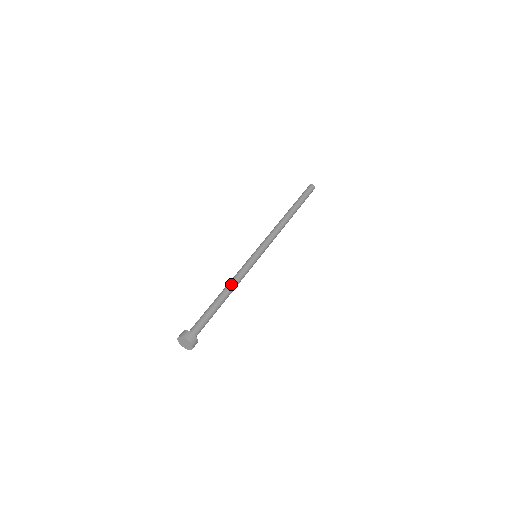
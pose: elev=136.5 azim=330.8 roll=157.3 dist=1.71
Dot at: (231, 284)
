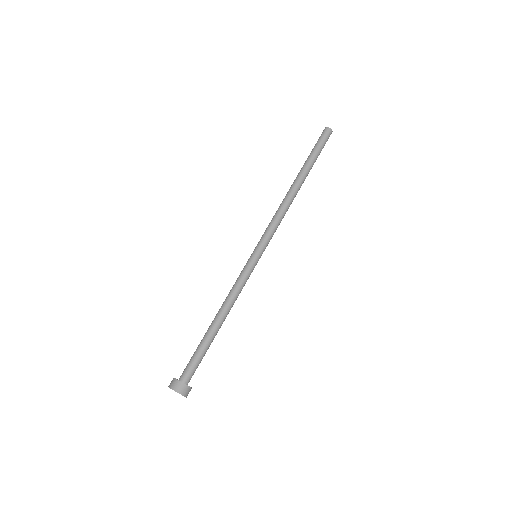
Dot at: (225, 305)
